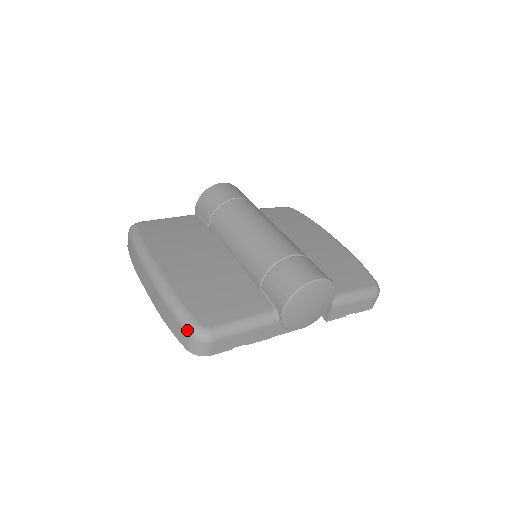
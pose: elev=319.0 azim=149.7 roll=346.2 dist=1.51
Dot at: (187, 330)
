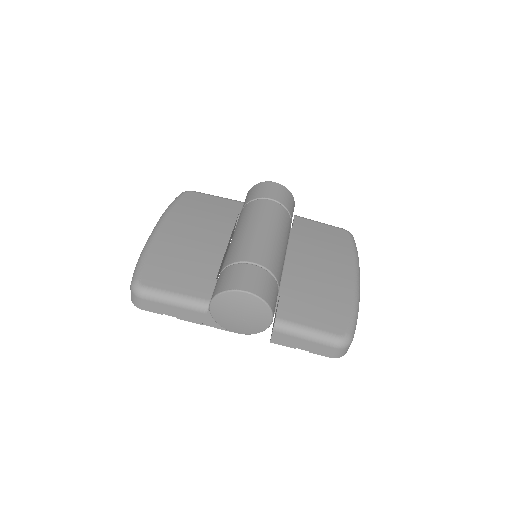
Dot at: (132, 280)
